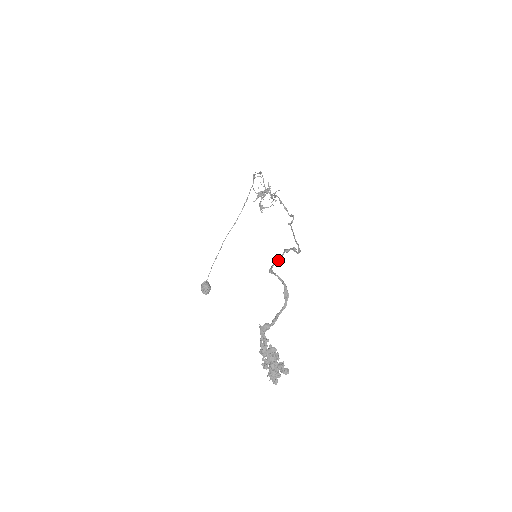
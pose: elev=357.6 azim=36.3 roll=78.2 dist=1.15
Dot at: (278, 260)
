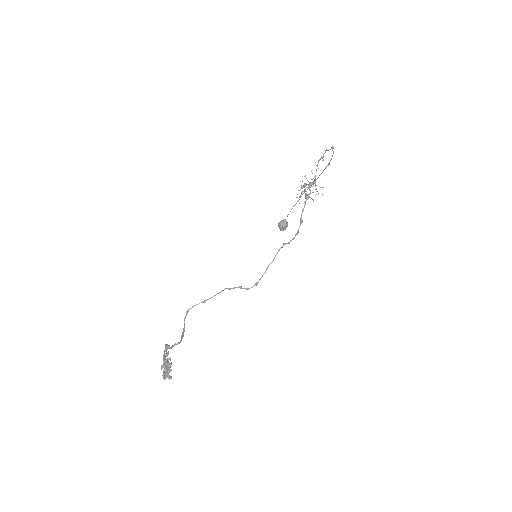
Dot at: (203, 302)
